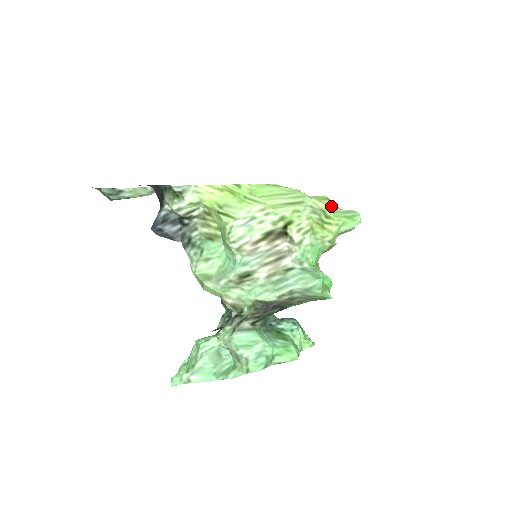
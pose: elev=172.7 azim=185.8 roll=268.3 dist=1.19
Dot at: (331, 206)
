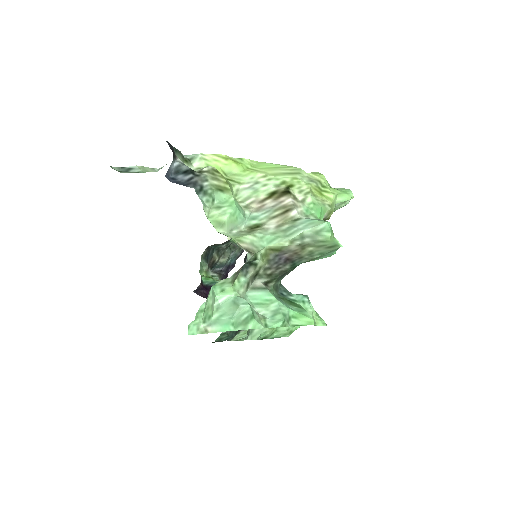
Dot at: (325, 179)
